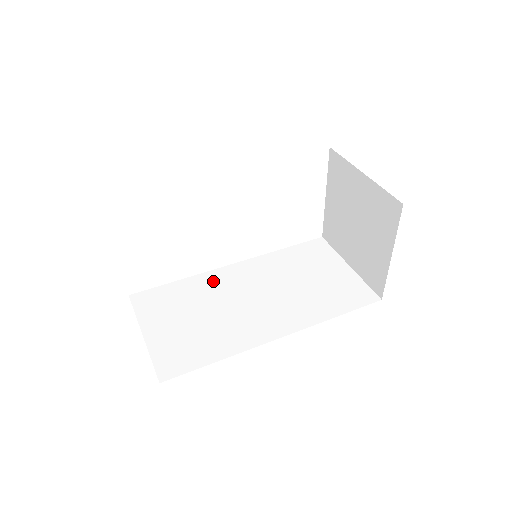
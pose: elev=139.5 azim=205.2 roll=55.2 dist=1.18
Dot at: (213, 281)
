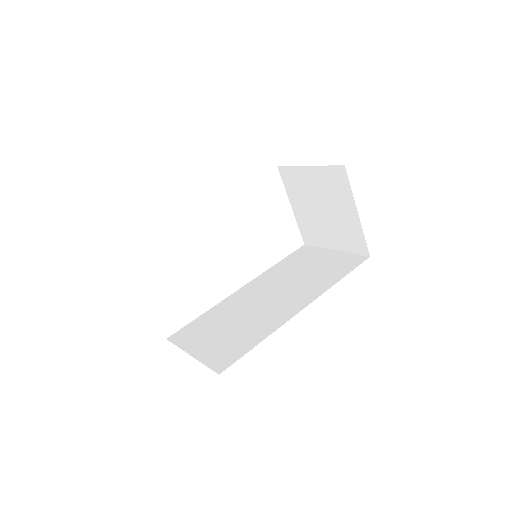
Dot at: (231, 303)
